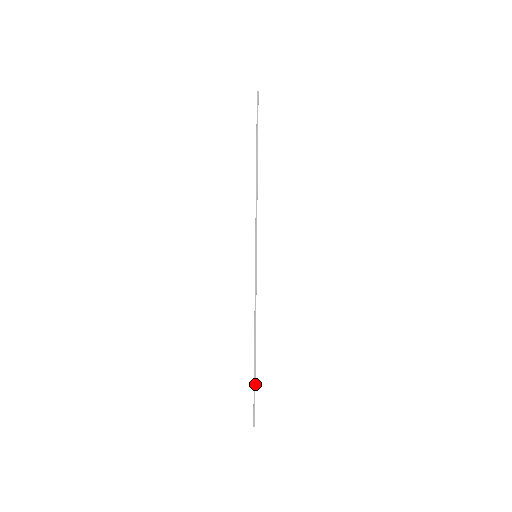
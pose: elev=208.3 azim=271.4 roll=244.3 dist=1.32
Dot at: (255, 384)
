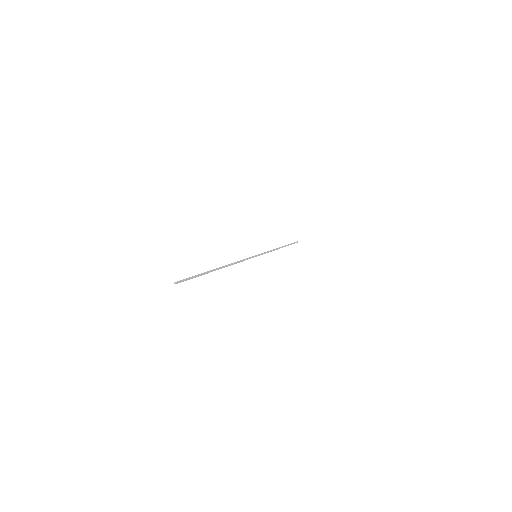
Dot at: (202, 274)
